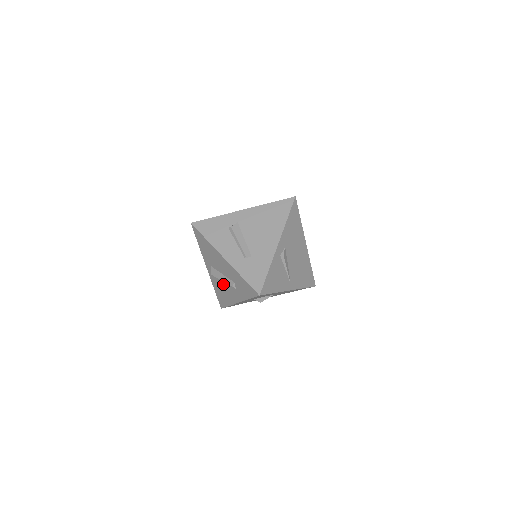
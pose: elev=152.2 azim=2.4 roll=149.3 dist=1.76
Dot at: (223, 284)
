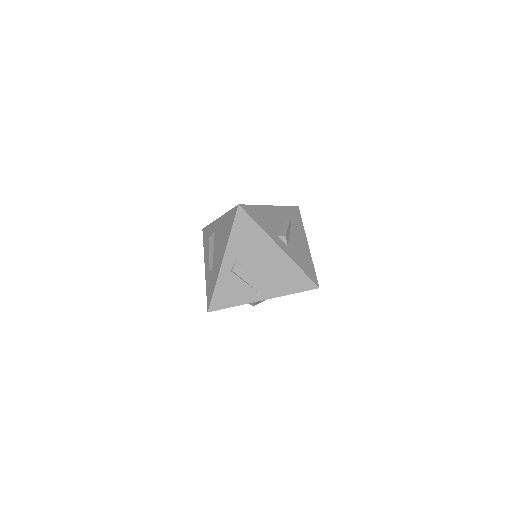
Dot at: occluded
